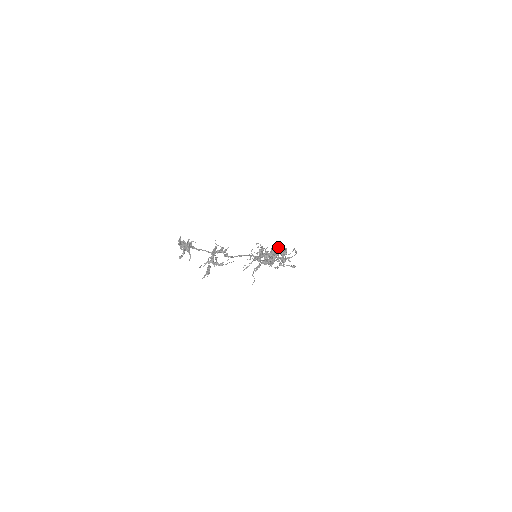
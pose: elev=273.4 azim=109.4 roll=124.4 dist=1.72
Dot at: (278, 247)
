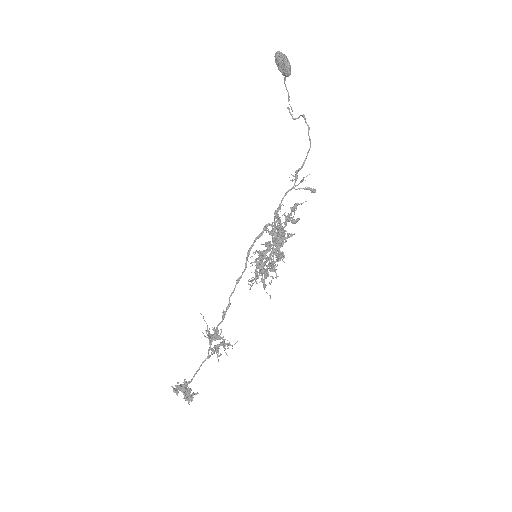
Dot at: (281, 232)
